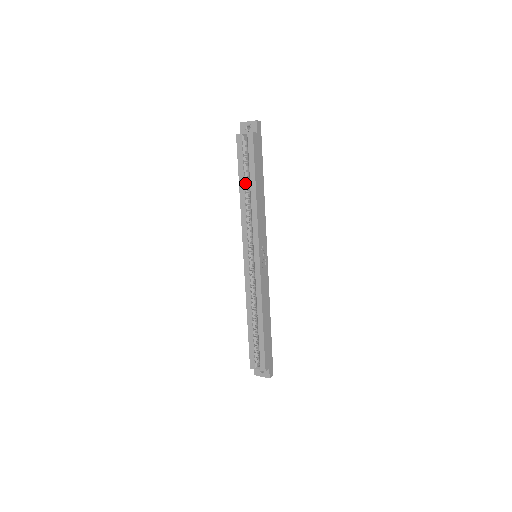
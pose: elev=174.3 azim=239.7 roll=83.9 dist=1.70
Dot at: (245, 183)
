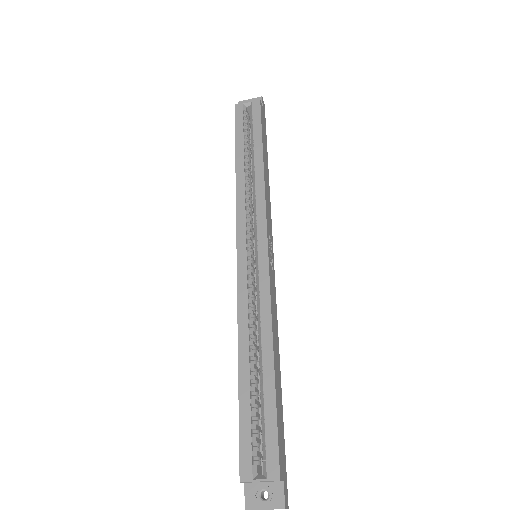
Dot at: (245, 153)
